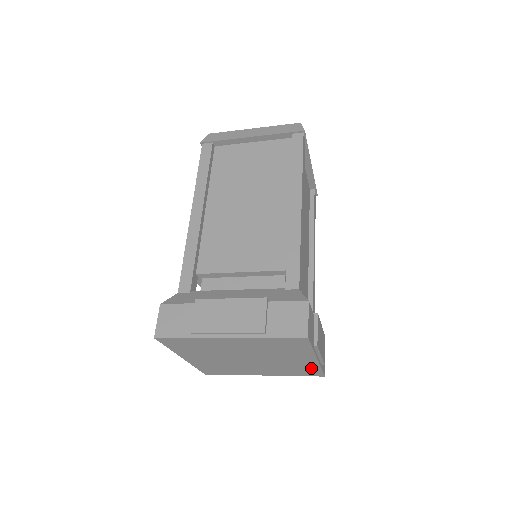
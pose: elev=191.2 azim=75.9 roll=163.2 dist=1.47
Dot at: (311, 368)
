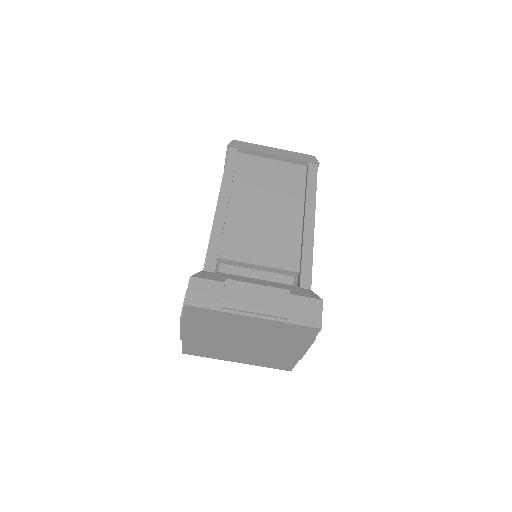
Dot at: (289, 361)
